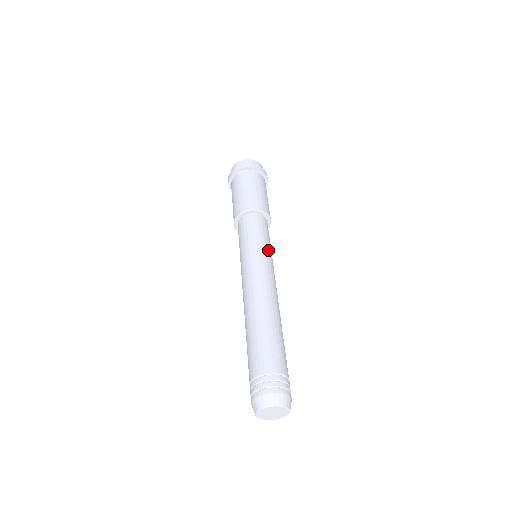
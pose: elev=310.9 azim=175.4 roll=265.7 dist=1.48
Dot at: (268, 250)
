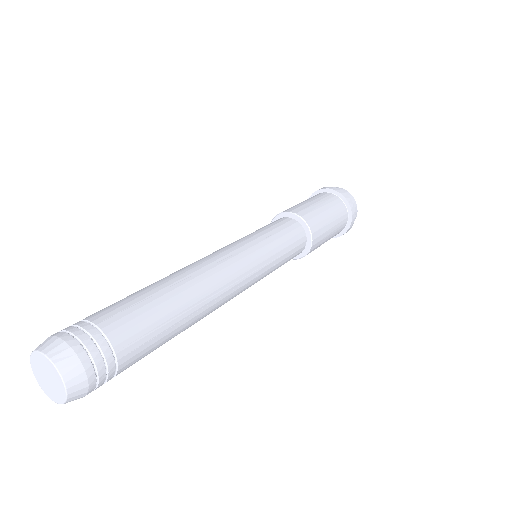
Dot at: (262, 241)
